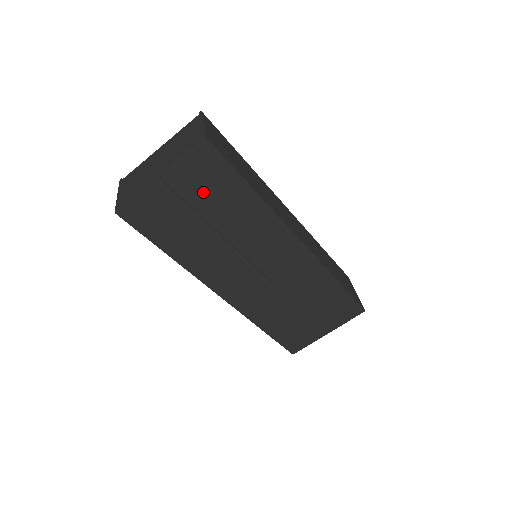
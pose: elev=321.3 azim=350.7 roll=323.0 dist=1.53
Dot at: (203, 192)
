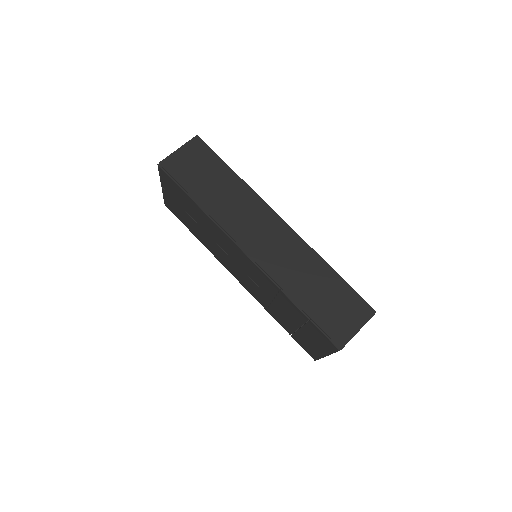
Dot at: (180, 199)
